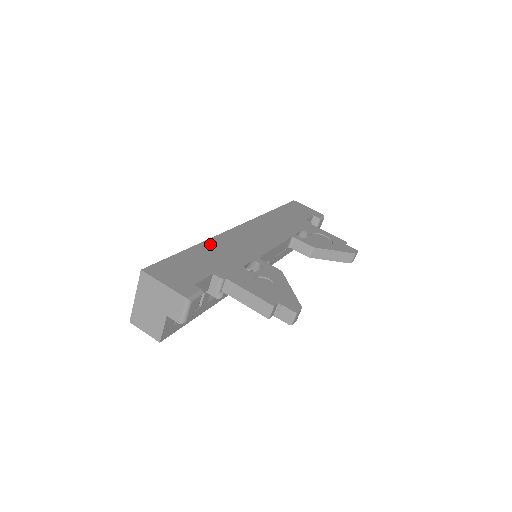
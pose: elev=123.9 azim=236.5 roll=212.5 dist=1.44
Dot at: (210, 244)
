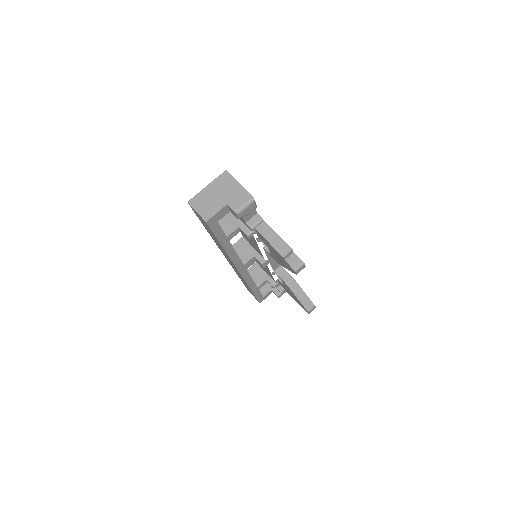
Dot at: occluded
